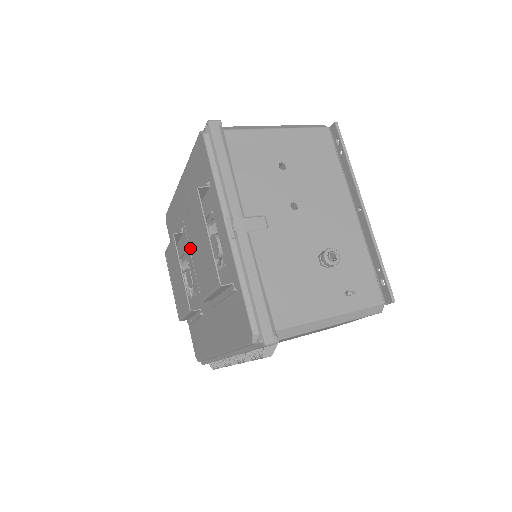
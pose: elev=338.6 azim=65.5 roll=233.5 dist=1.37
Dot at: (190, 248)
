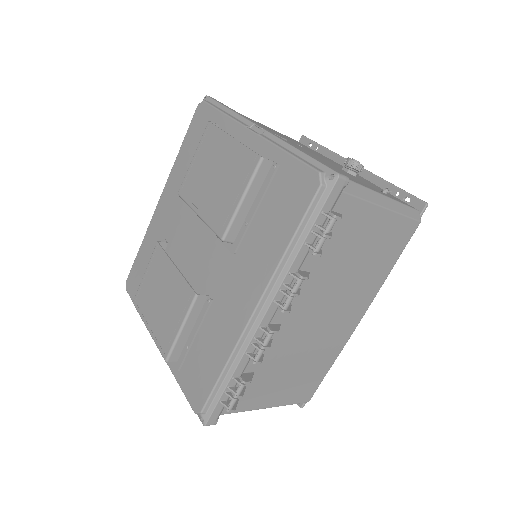
Dot at: (196, 202)
